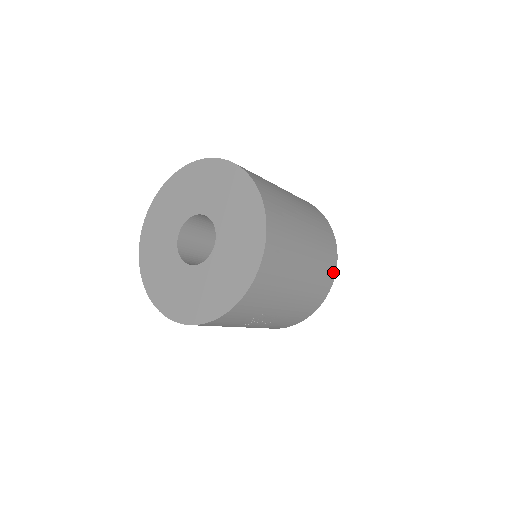
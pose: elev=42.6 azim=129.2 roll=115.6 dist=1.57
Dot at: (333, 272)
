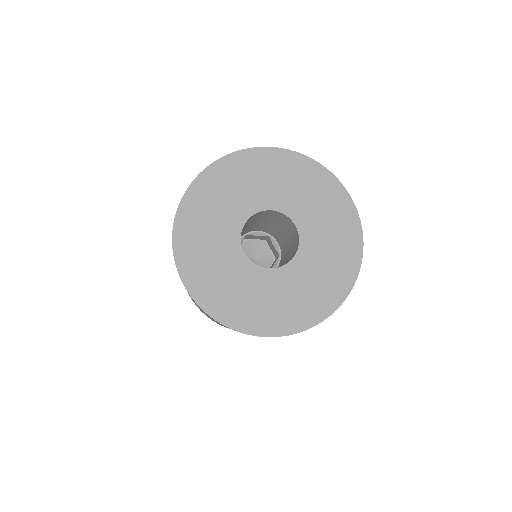
Dot at: occluded
